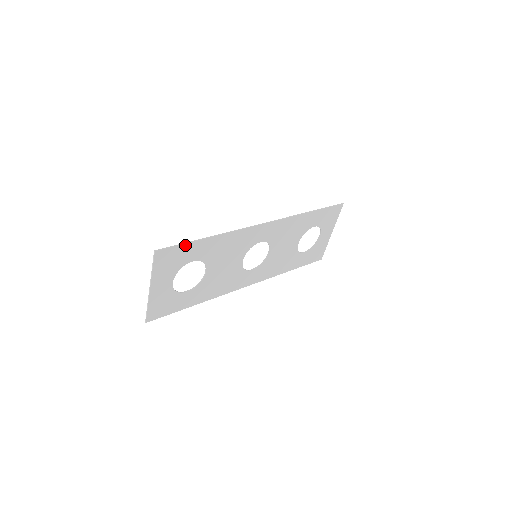
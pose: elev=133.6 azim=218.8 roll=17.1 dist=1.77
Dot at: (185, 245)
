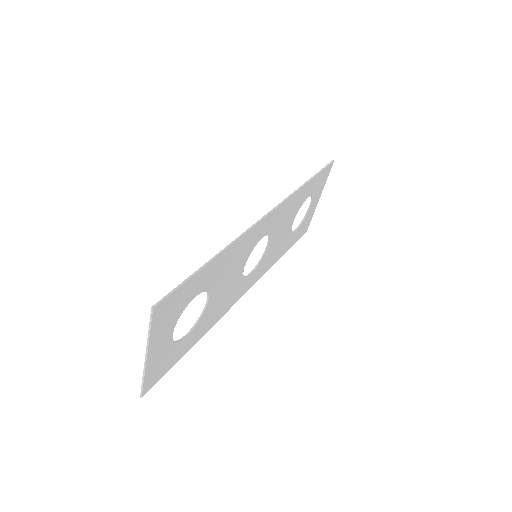
Dot at: (188, 281)
